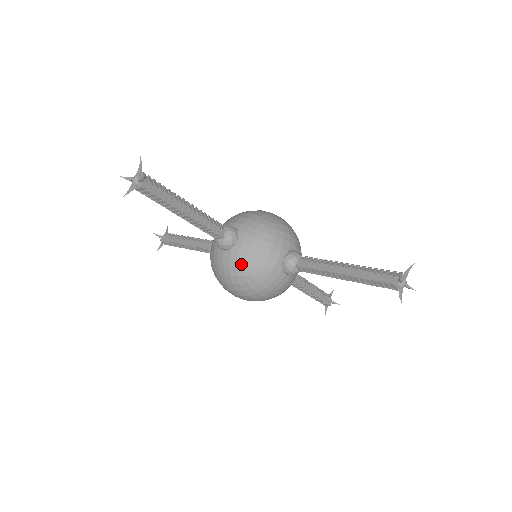
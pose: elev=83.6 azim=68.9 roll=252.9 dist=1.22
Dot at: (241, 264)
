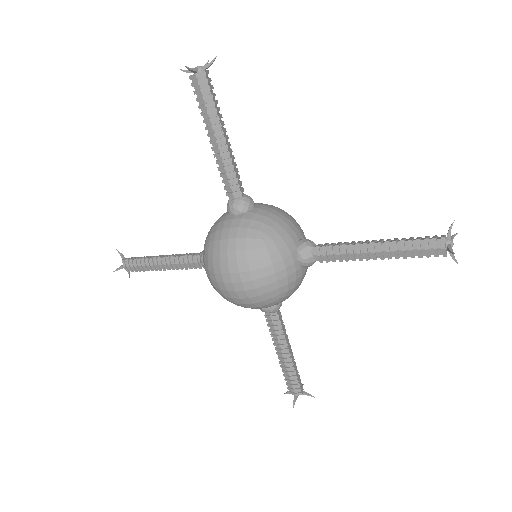
Dot at: (255, 226)
